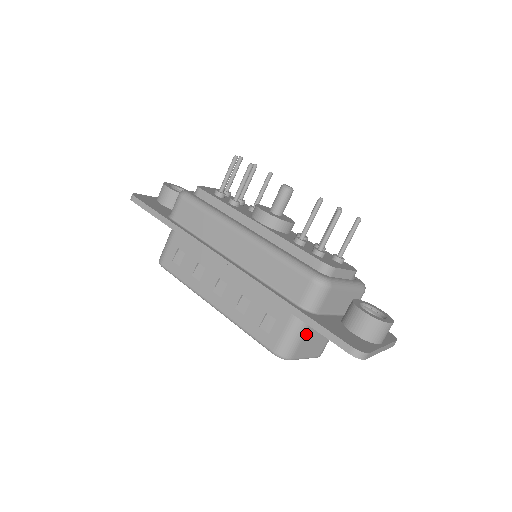
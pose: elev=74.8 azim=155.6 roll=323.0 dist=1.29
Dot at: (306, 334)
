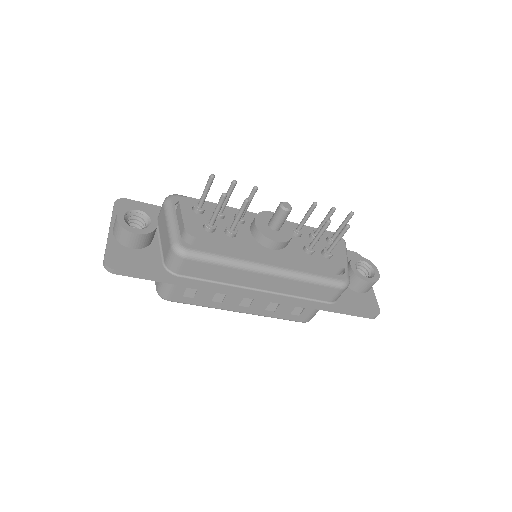
Dot at: occluded
